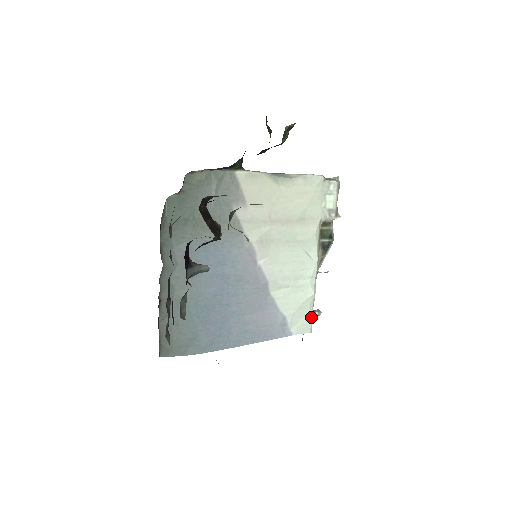
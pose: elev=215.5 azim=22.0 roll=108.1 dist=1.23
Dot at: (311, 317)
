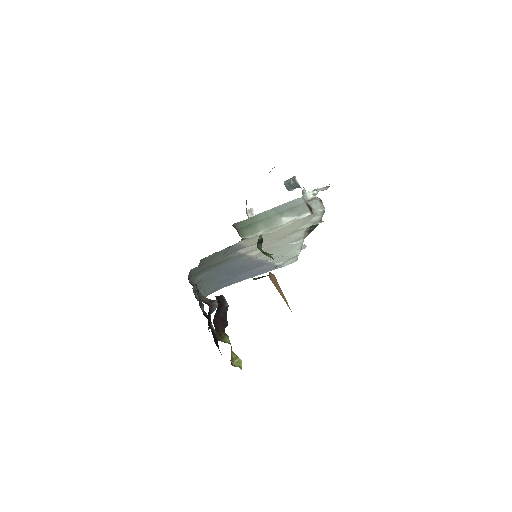
Dot at: (297, 257)
